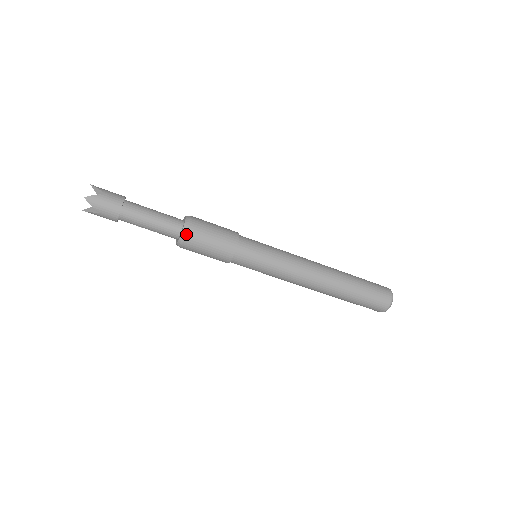
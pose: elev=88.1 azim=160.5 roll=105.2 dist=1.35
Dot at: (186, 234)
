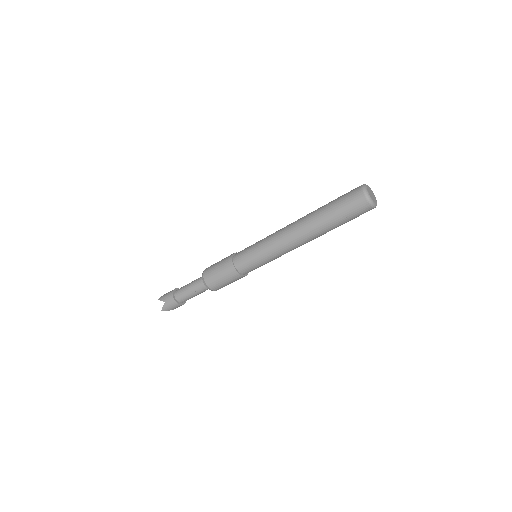
Dot at: (203, 273)
